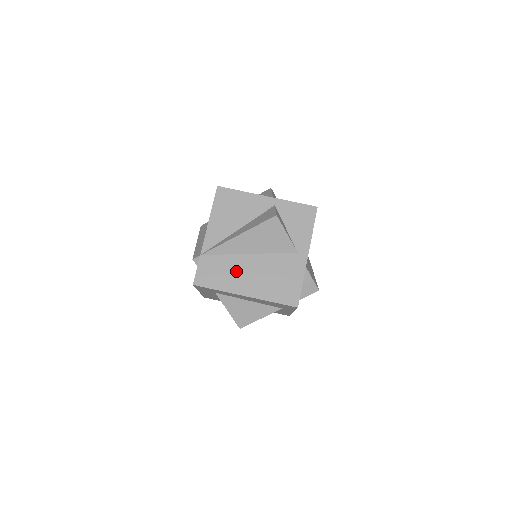
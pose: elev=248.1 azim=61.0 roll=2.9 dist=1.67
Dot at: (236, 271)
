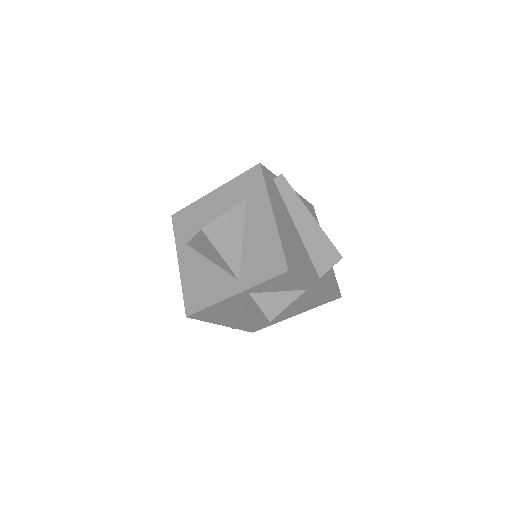
Dot at: occluded
